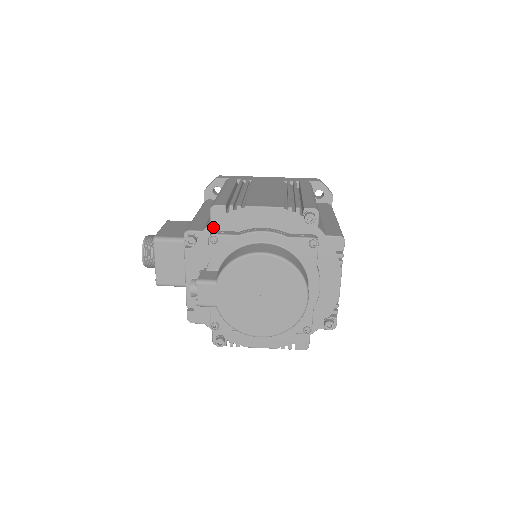
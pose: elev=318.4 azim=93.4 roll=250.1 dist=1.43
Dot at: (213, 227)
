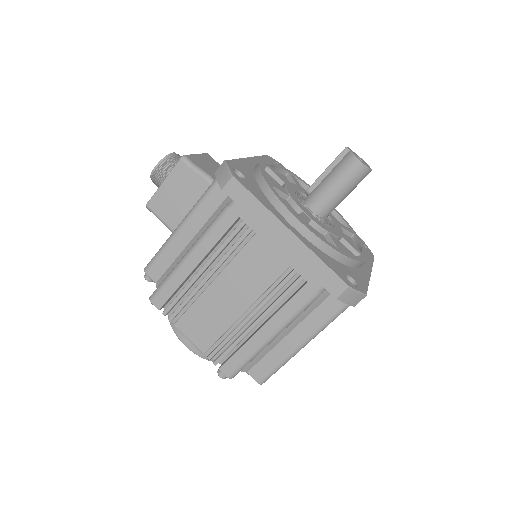
Dot at: occluded
